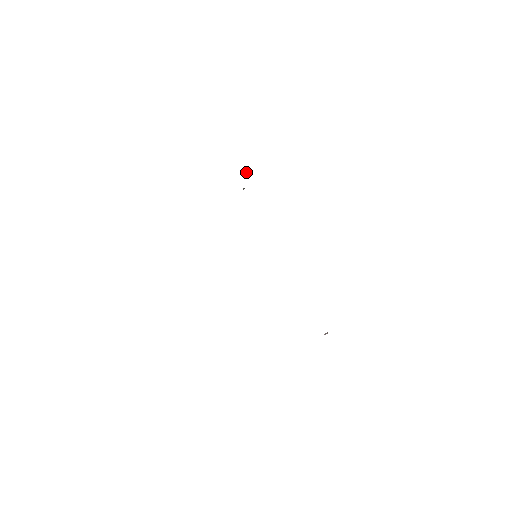
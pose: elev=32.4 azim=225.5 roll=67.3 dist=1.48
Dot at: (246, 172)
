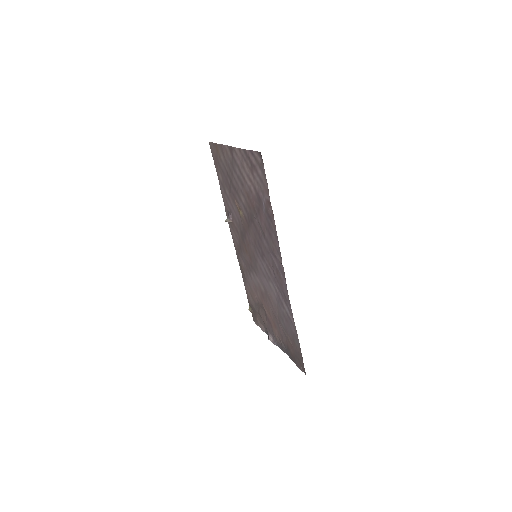
Dot at: (225, 211)
